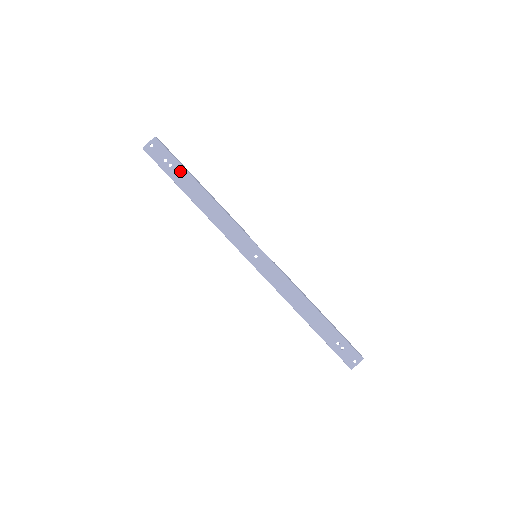
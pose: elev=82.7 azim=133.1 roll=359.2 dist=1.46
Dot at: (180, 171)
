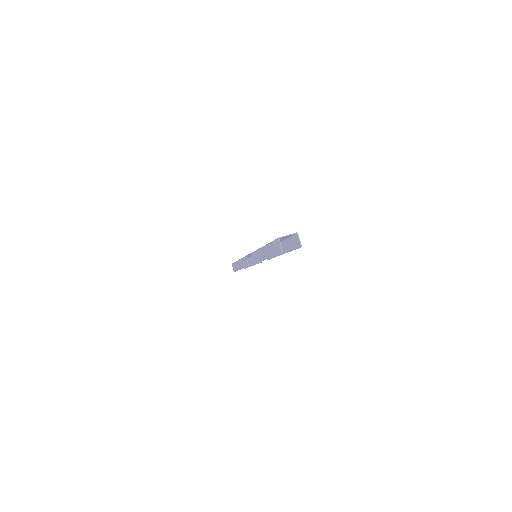
Dot at: occluded
